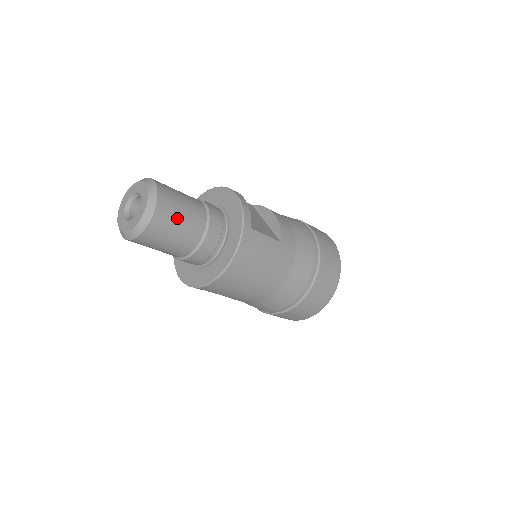
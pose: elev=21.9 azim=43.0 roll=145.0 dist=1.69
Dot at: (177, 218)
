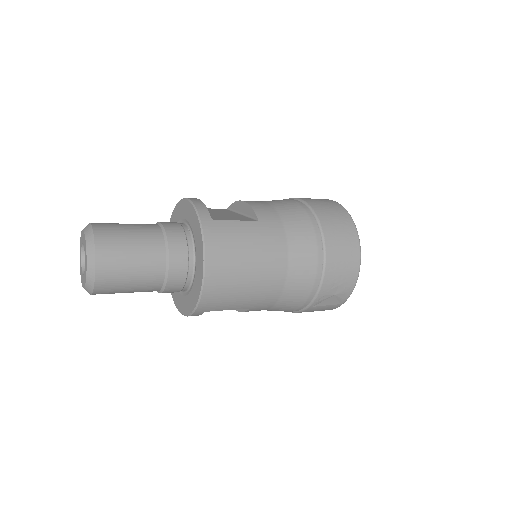
Dot at: (126, 245)
